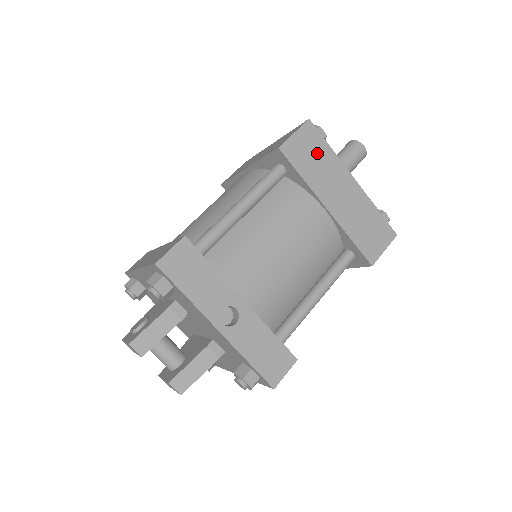
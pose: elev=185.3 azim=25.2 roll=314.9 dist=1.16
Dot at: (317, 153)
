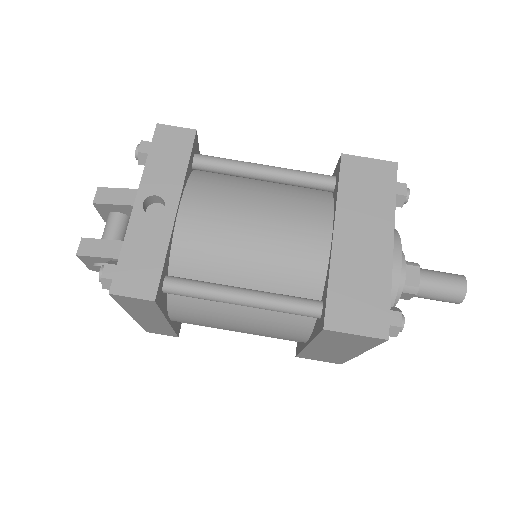
Dot at: (376, 190)
